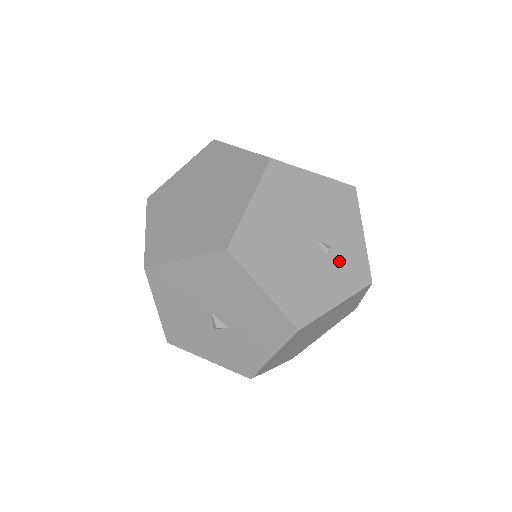
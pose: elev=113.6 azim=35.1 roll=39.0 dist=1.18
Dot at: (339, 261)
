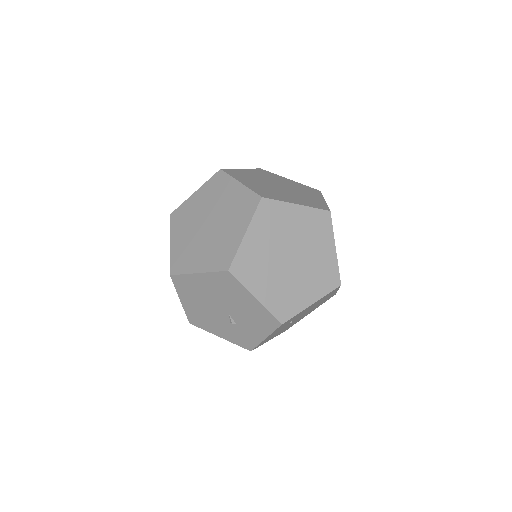
Dot at: (236, 330)
